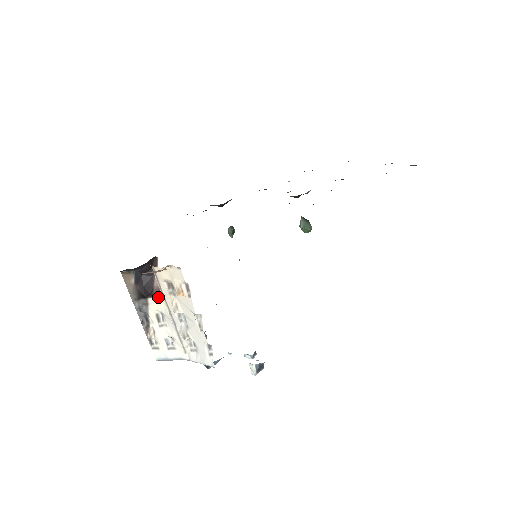
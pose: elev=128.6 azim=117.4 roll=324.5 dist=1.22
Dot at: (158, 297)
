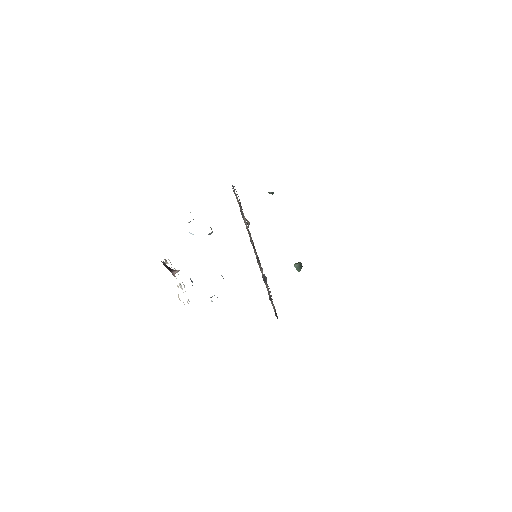
Dot at: (173, 275)
